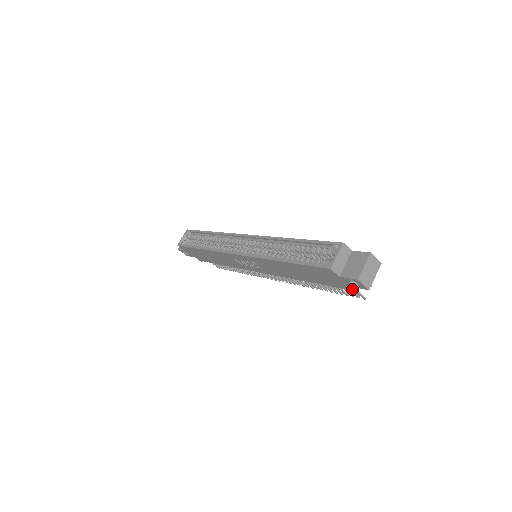
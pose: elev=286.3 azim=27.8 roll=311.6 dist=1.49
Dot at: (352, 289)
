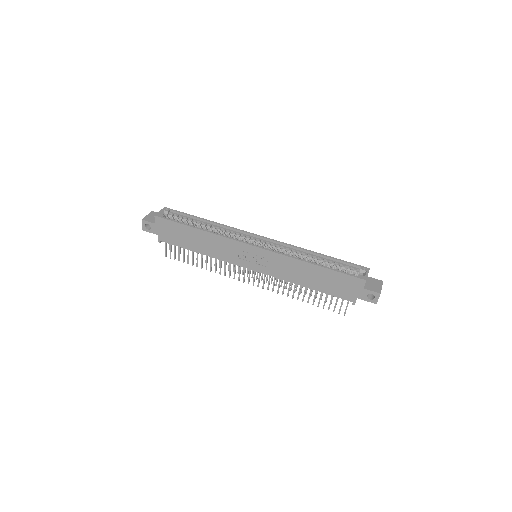
Dot at: occluded
